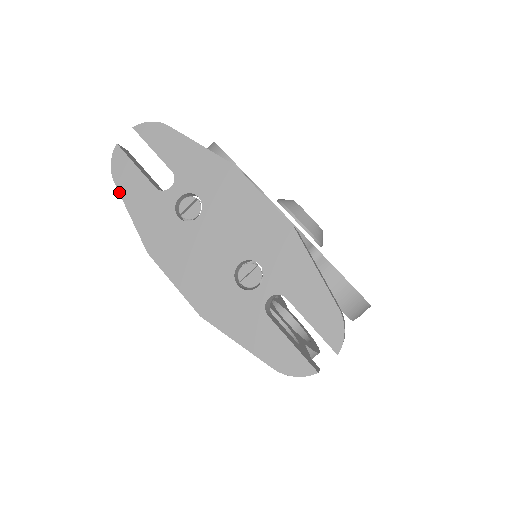
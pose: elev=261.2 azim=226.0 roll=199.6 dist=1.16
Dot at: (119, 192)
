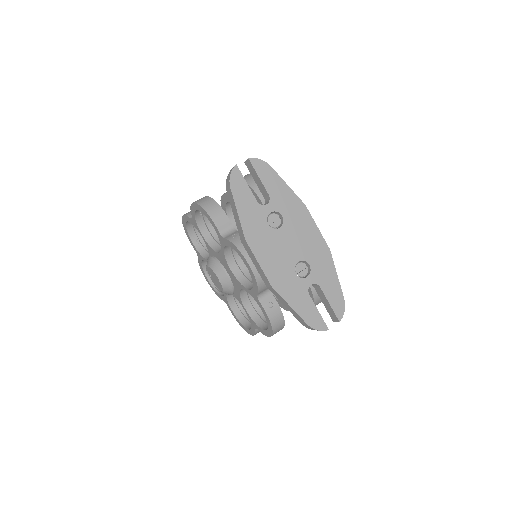
Dot at: (233, 196)
